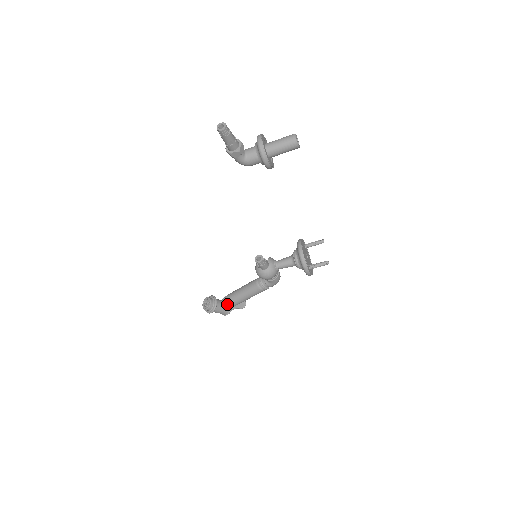
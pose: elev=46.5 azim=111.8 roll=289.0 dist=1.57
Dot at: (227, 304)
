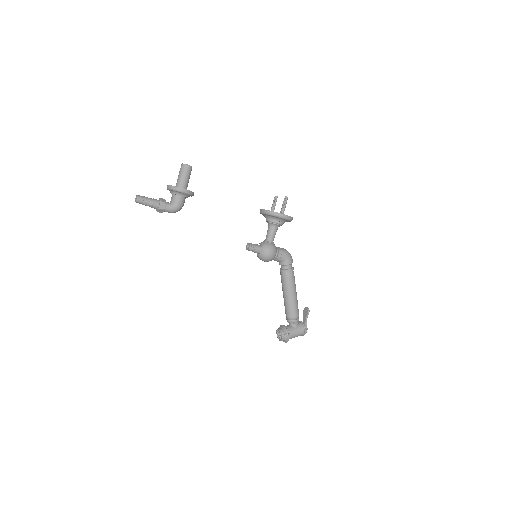
Dot at: (290, 318)
